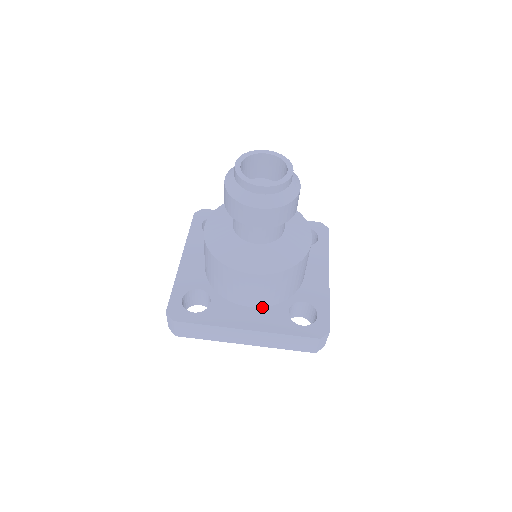
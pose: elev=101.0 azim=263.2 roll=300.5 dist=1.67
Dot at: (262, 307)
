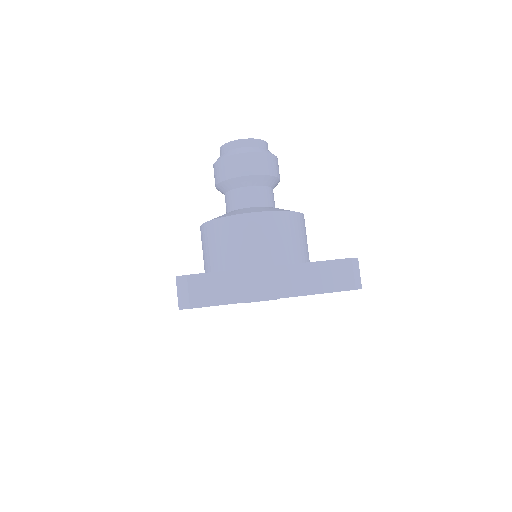
Dot at: occluded
